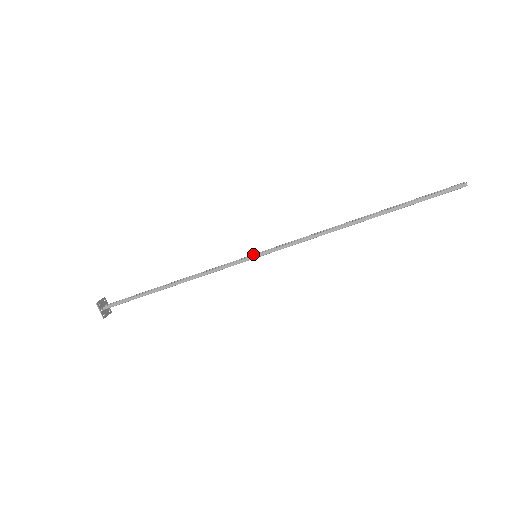
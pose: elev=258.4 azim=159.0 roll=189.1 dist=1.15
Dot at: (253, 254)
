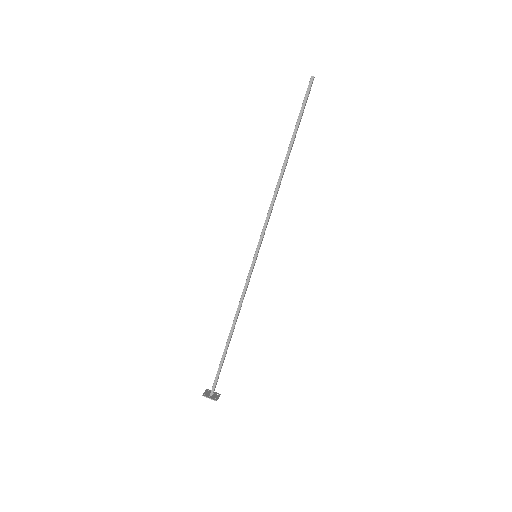
Dot at: (254, 257)
